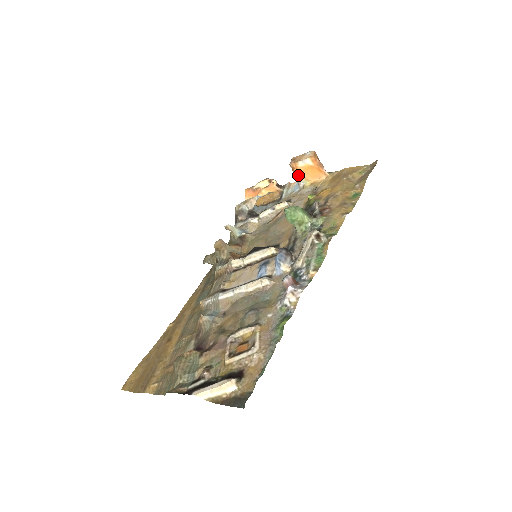
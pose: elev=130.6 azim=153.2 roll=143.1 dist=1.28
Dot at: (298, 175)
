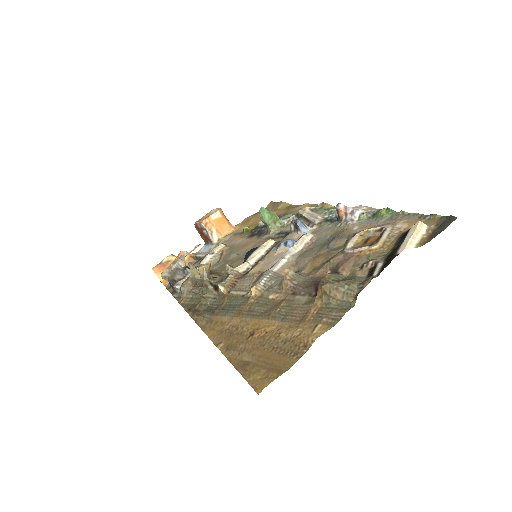
Dot at: (212, 230)
